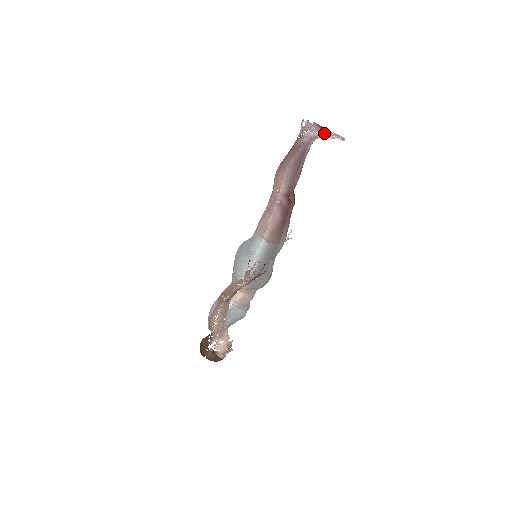
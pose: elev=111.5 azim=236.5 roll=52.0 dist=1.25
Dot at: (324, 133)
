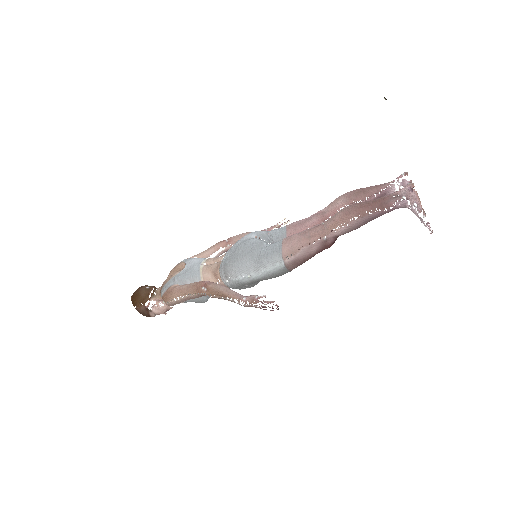
Dot at: occluded
